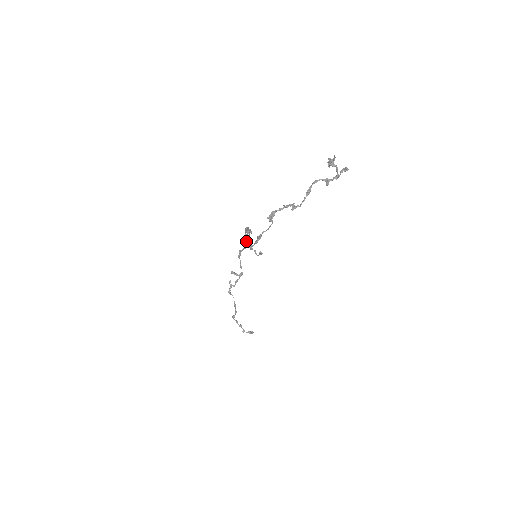
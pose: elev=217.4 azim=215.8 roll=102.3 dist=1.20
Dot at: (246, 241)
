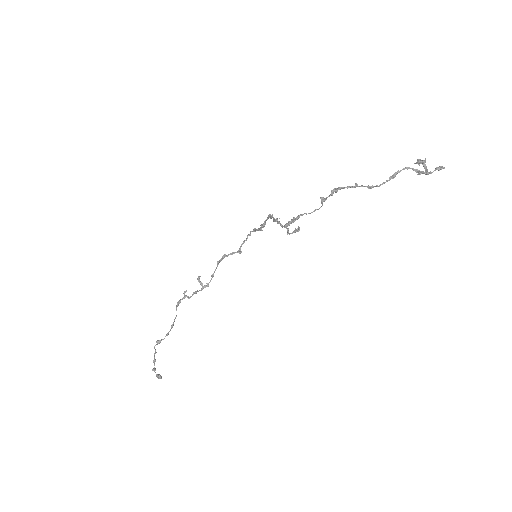
Dot at: (241, 244)
